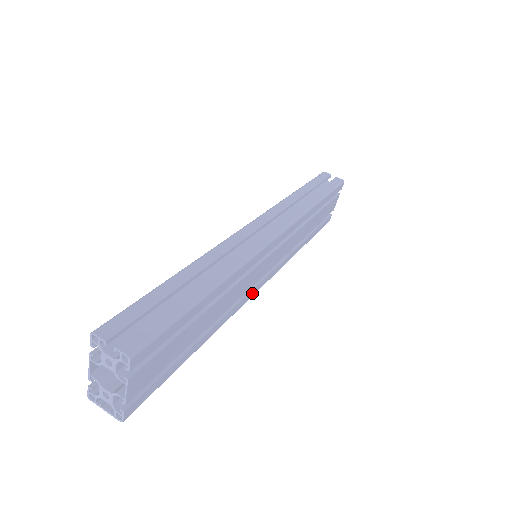
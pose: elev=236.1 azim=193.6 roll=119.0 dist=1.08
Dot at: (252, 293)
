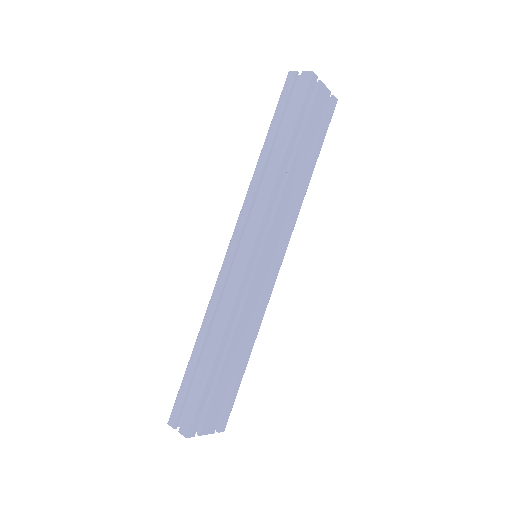
Dot at: (272, 284)
